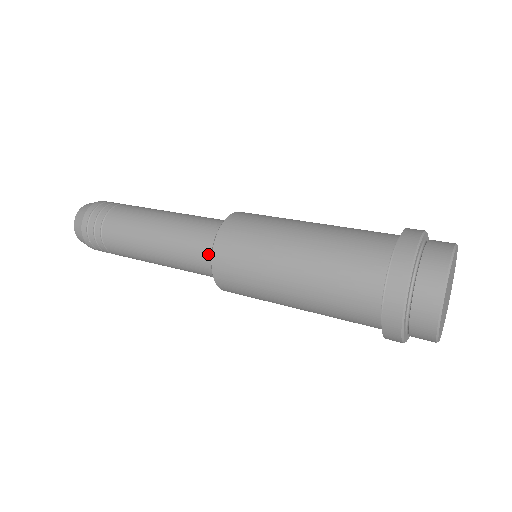
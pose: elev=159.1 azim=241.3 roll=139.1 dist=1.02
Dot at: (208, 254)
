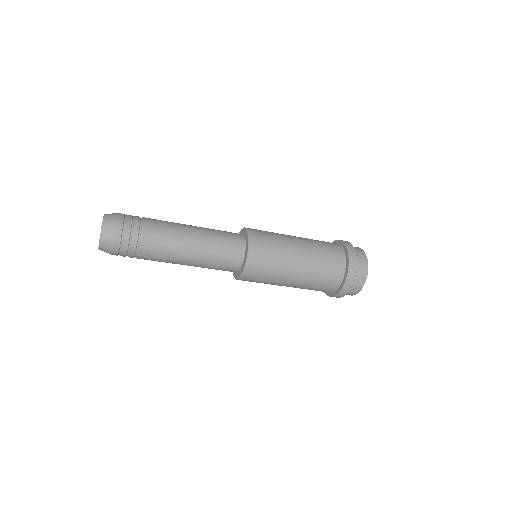
Dot at: (237, 233)
